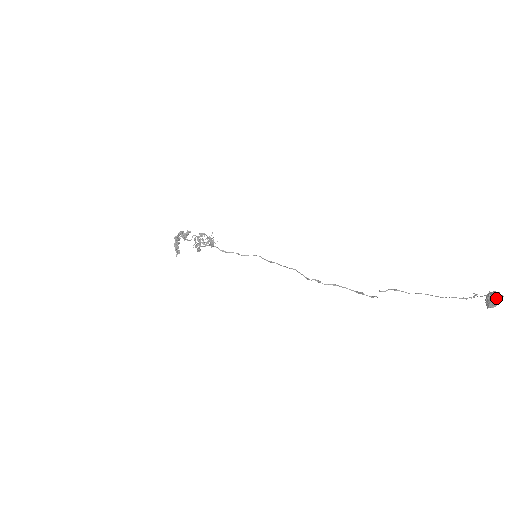
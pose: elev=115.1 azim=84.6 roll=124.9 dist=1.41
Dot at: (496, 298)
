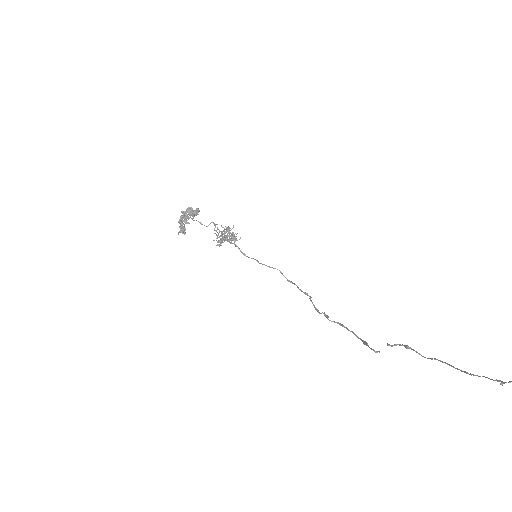
Dot at: out of frame
